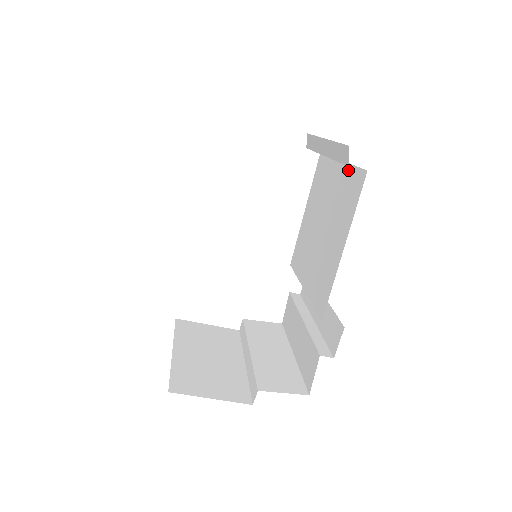
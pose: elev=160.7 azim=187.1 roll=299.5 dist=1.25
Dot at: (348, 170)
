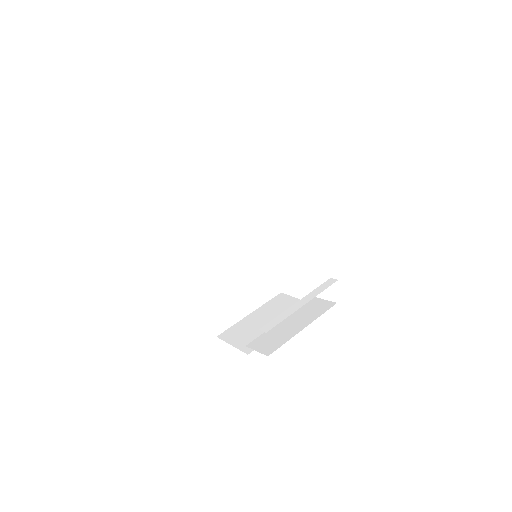
Dot at: occluded
